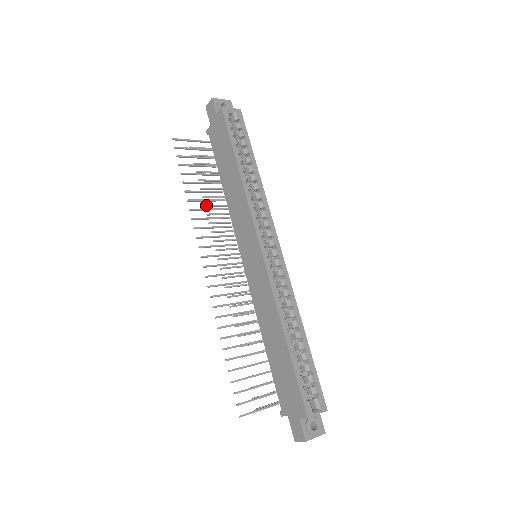
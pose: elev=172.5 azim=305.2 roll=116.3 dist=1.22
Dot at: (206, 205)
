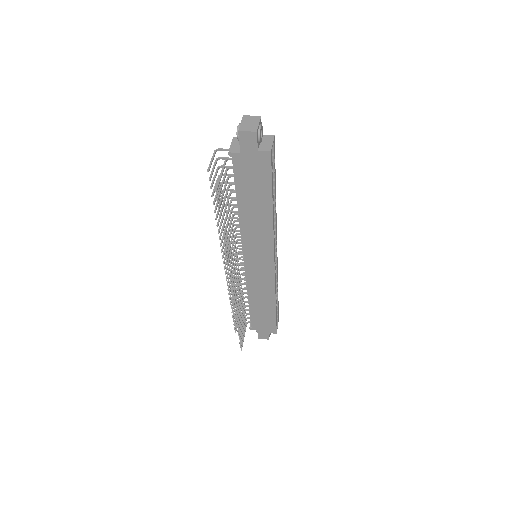
Dot at: (218, 225)
